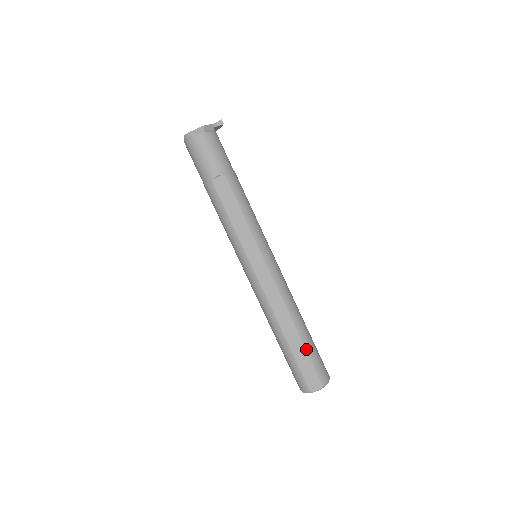
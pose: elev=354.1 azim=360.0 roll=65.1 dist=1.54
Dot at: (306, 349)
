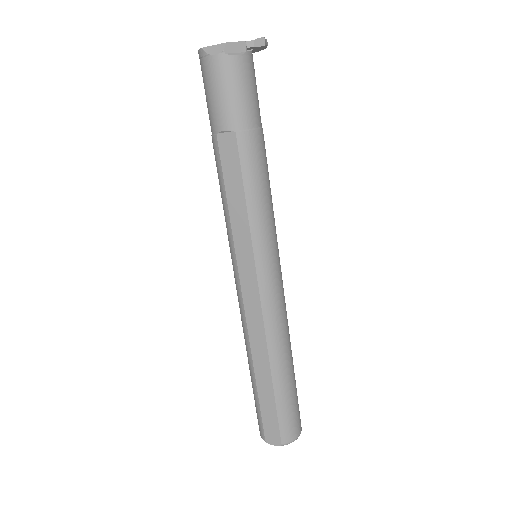
Dot at: (275, 397)
